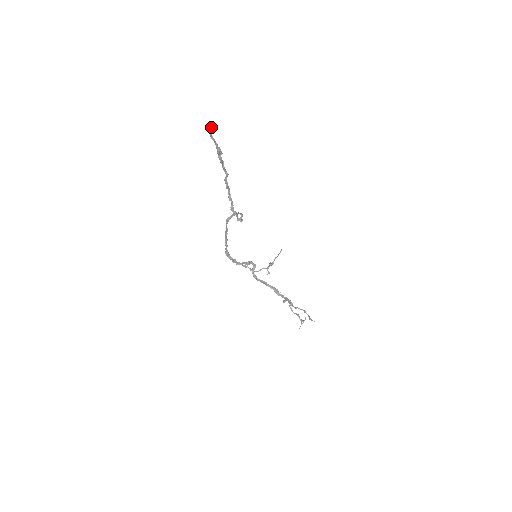
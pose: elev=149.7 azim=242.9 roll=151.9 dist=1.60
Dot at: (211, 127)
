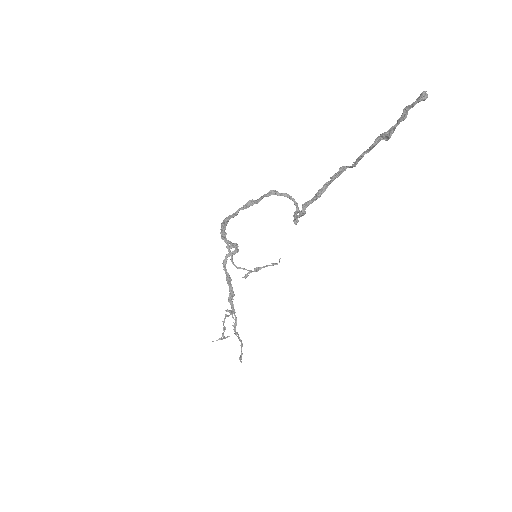
Dot at: (426, 96)
